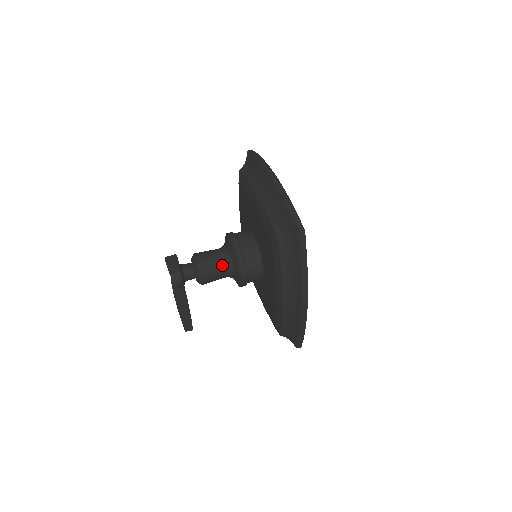
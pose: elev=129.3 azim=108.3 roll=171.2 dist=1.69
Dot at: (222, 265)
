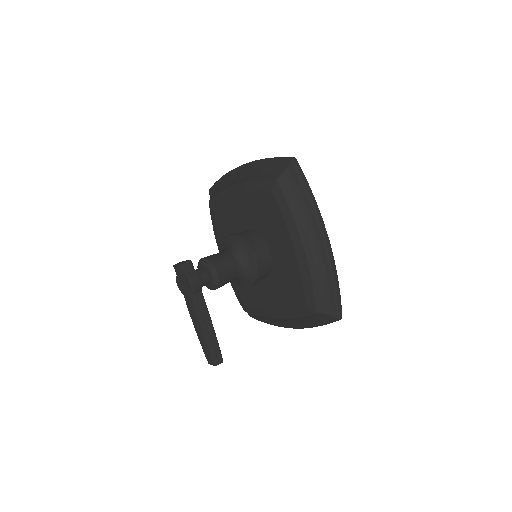
Dot at: (231, 257)
